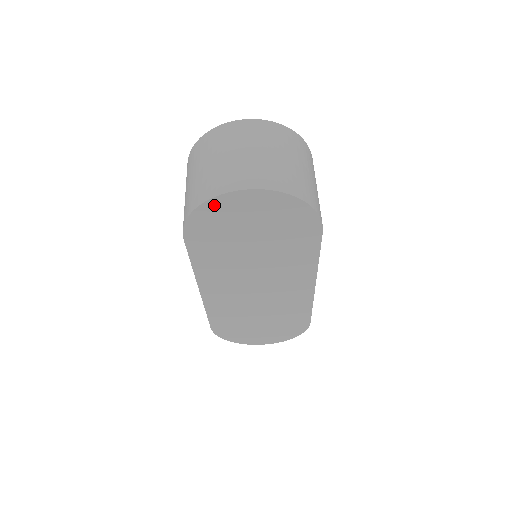
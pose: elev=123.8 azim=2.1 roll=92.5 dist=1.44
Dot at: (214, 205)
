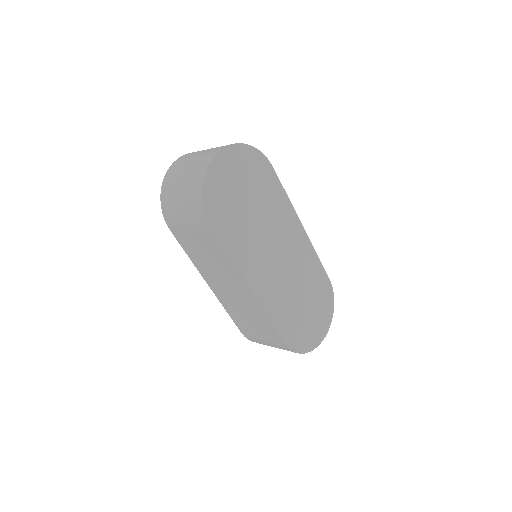
Dot at: (210, 179)
